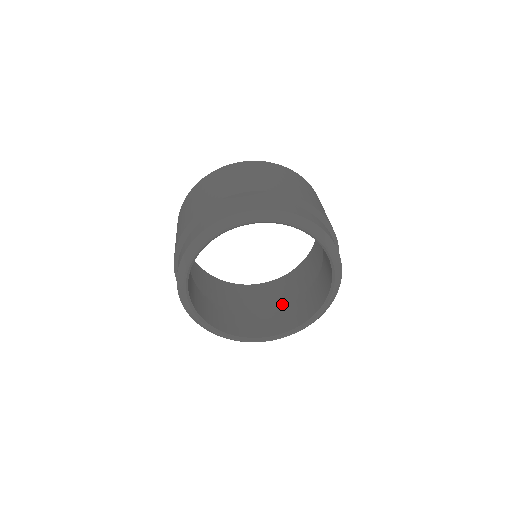
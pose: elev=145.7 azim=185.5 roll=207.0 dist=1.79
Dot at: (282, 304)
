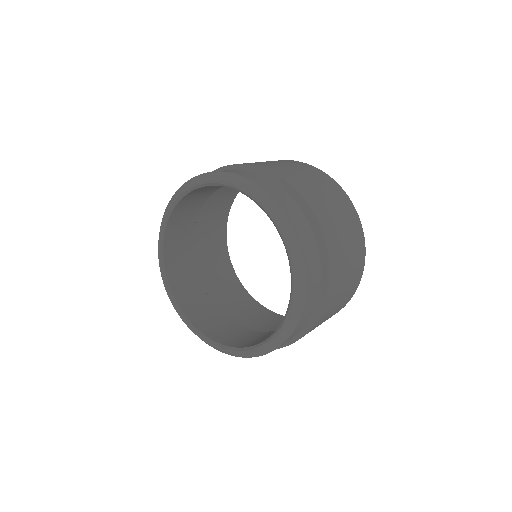
Dot at: (222, 307)
